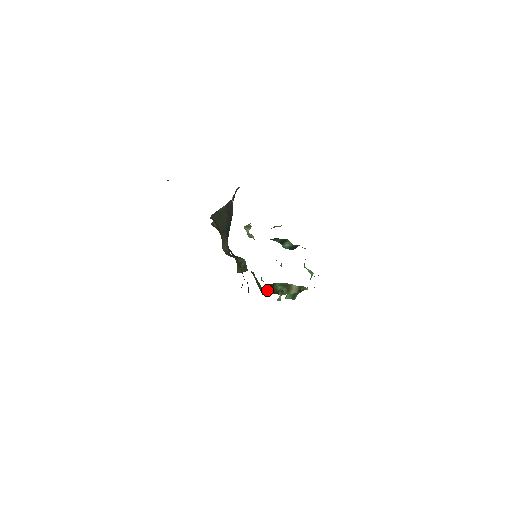
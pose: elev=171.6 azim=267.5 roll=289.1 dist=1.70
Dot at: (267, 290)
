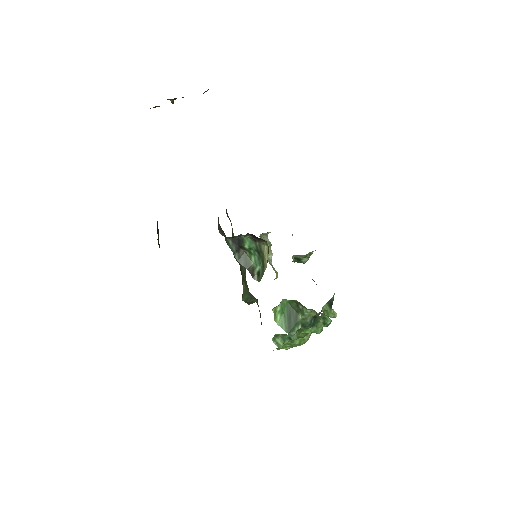
Dot at: (235, 252)
